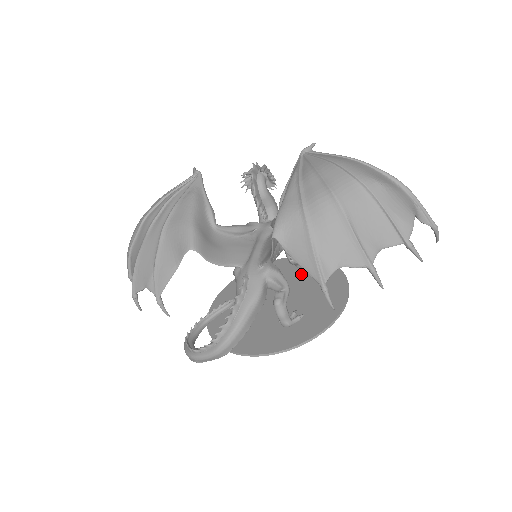
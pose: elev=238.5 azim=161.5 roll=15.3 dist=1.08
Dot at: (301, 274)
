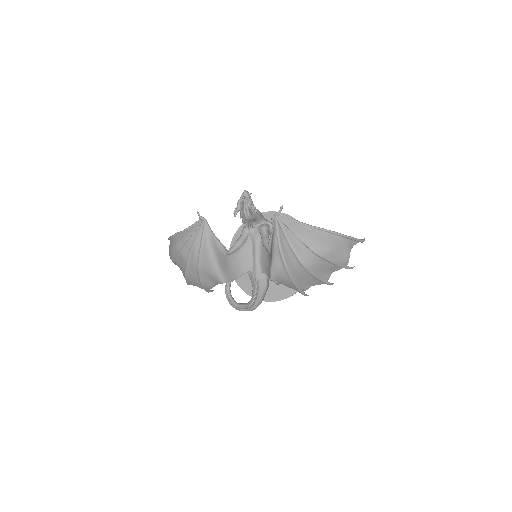
Dot at: occluded
